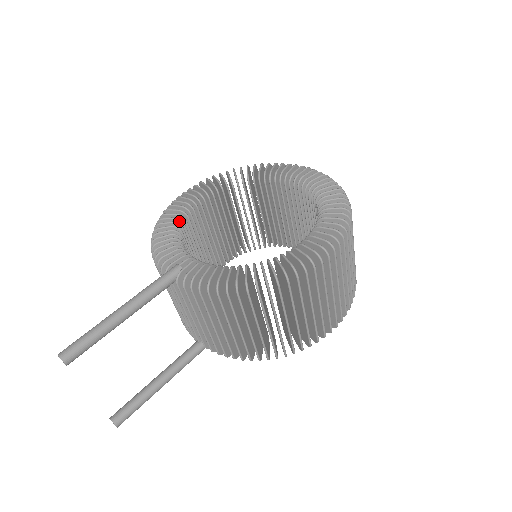
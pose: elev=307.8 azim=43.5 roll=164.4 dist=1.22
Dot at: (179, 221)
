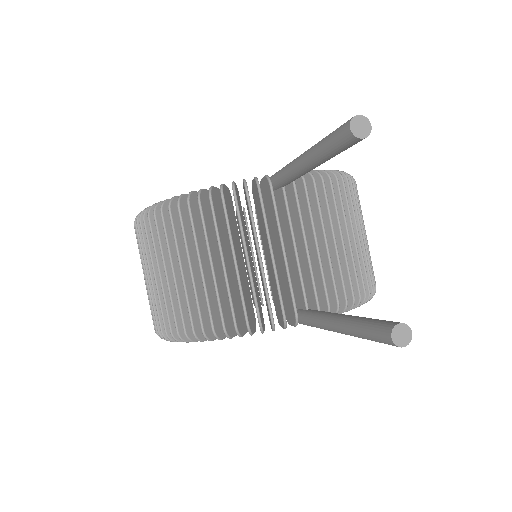
Dot at: occluded
